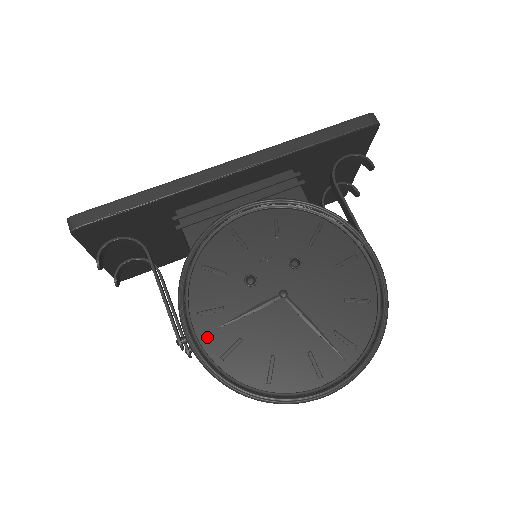
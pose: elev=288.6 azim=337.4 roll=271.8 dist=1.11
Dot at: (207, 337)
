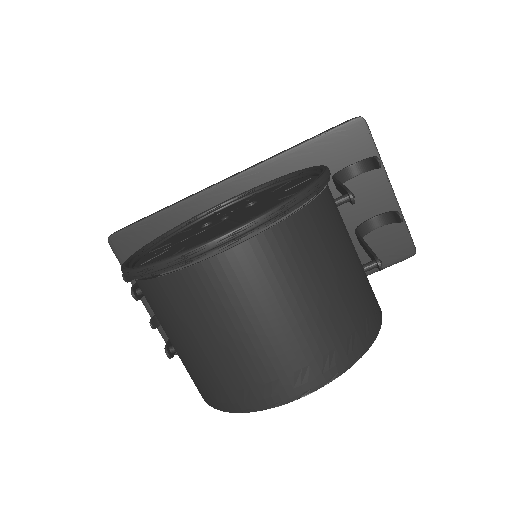
Dot at: (144, 260)
